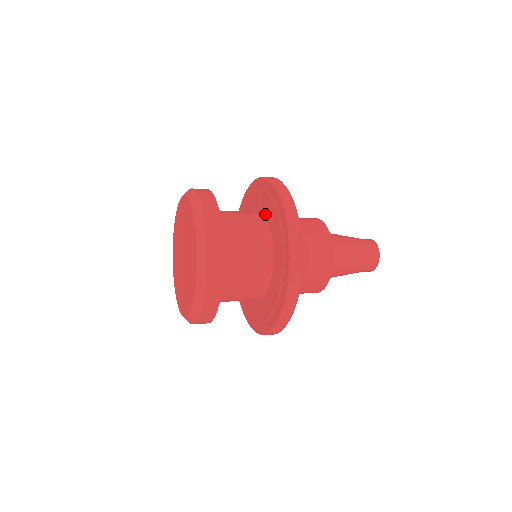
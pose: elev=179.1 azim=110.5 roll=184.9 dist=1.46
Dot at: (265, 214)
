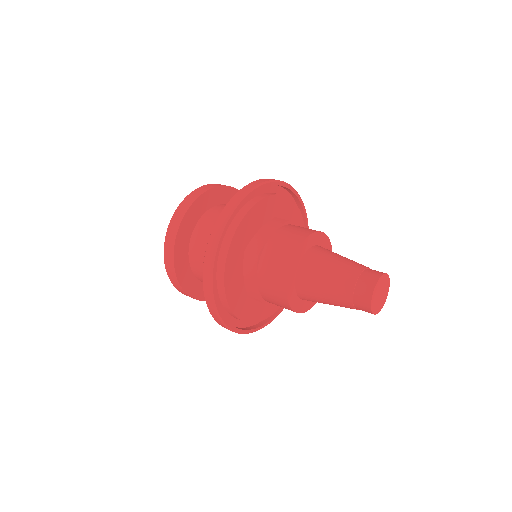
Dot at: occluded
